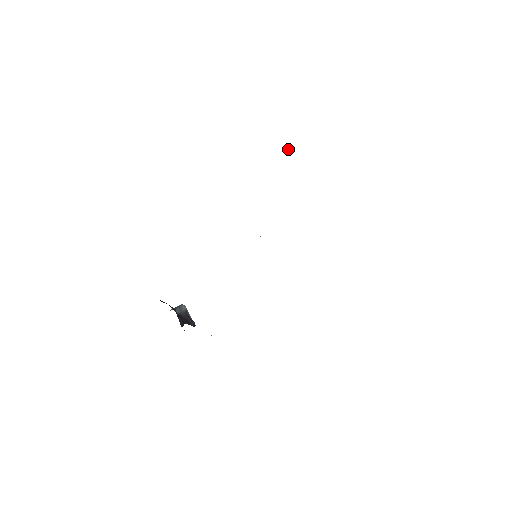
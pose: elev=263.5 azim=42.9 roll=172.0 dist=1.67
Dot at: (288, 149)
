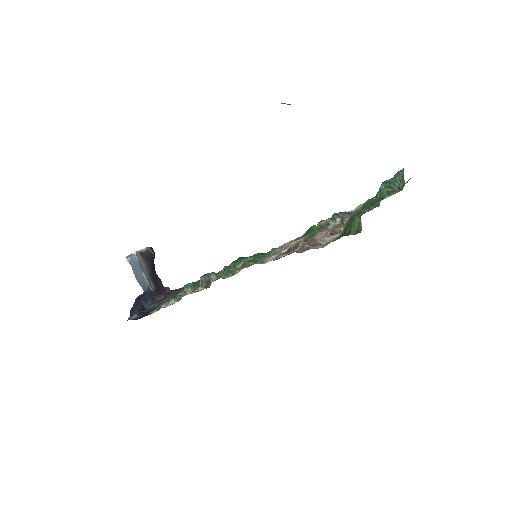
Dot at: occluded
